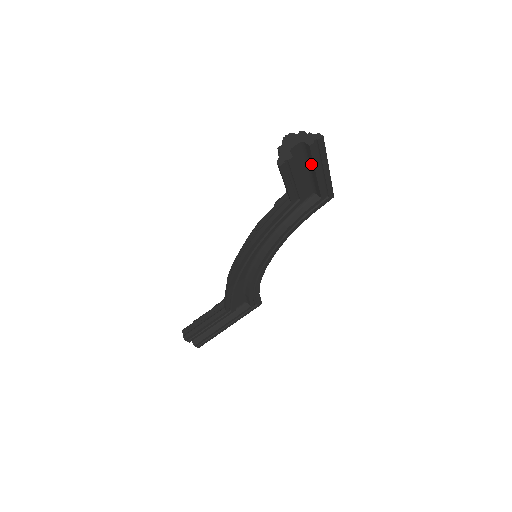
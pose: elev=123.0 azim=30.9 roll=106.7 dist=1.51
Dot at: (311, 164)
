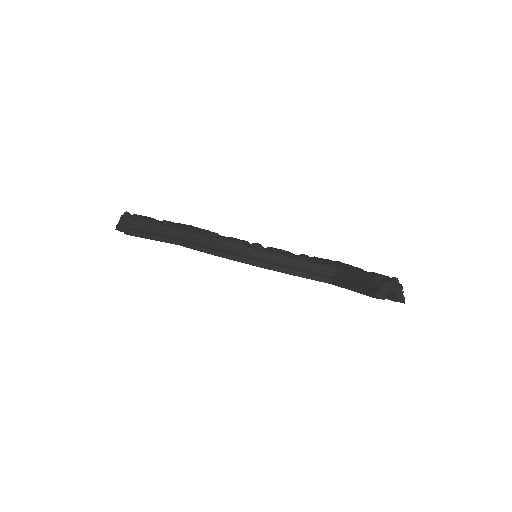
Dot at: occluded
